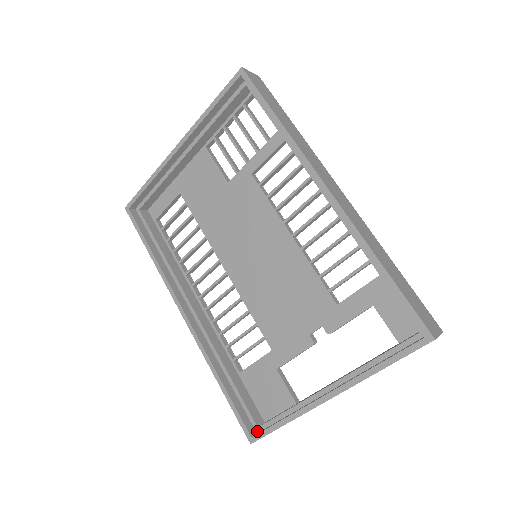
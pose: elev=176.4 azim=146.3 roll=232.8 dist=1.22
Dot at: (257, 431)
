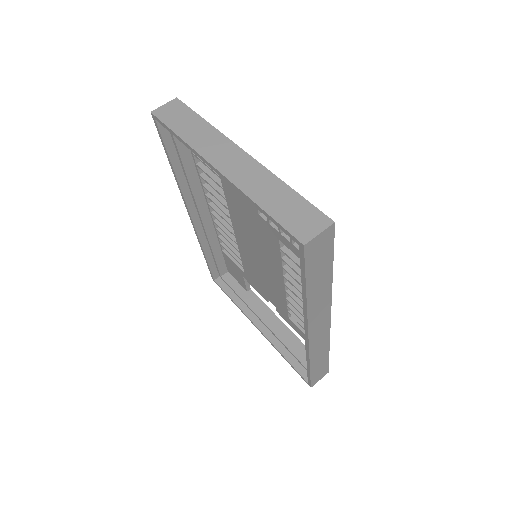
Dot at: (220, 276)
